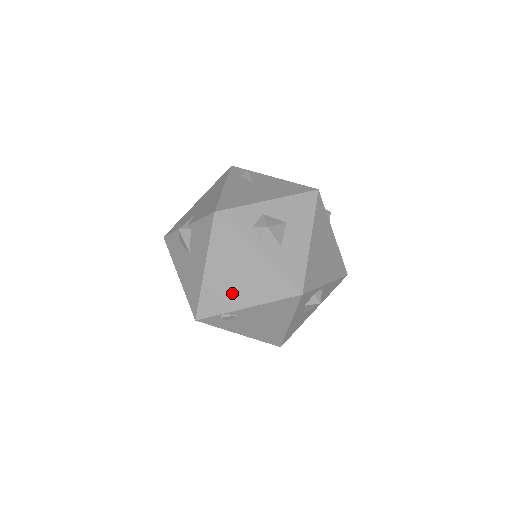
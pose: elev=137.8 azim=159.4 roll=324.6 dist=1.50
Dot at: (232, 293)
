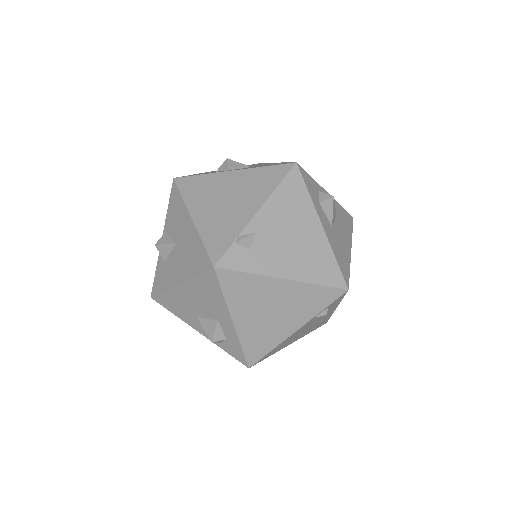
Dot at: (233, 214)
